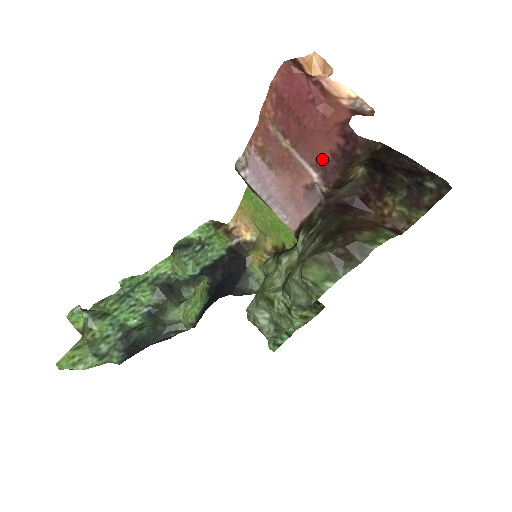
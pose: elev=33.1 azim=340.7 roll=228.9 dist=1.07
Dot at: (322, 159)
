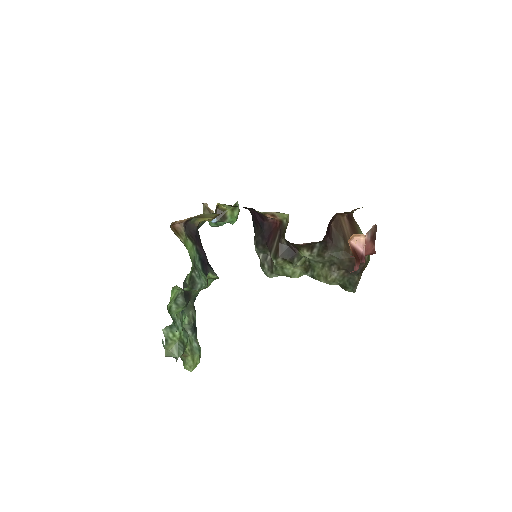
Dot at: occluded
